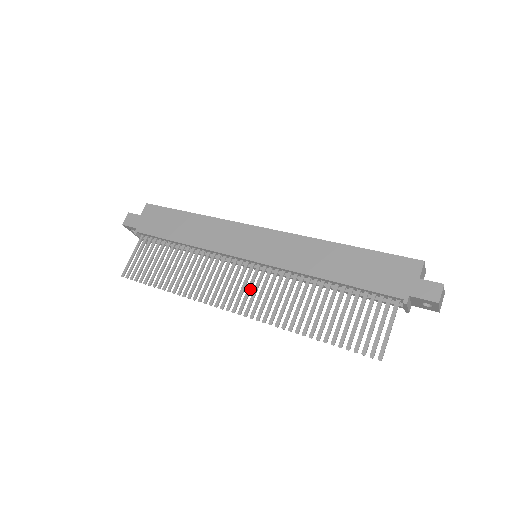
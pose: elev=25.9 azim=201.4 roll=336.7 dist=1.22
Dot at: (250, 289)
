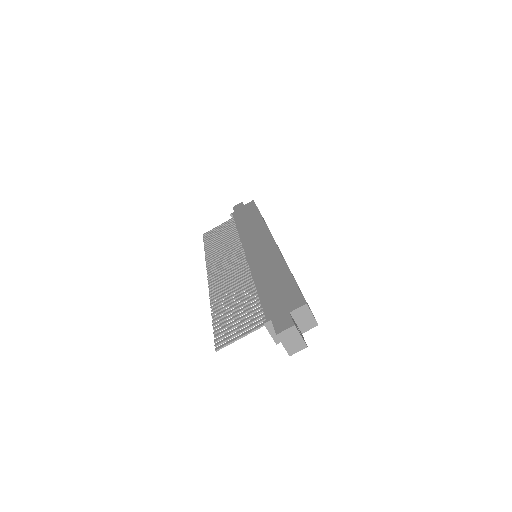
Dot at: (228, 271)
